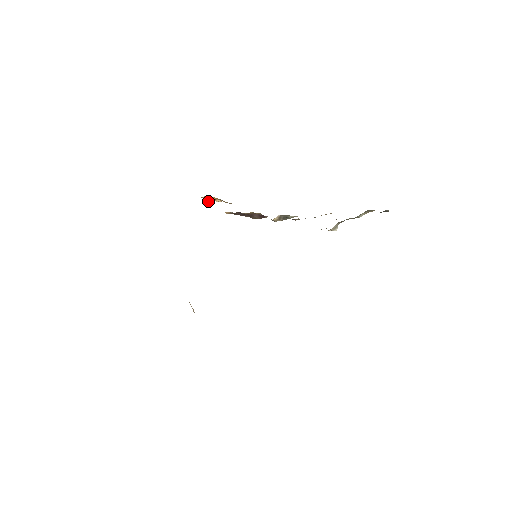
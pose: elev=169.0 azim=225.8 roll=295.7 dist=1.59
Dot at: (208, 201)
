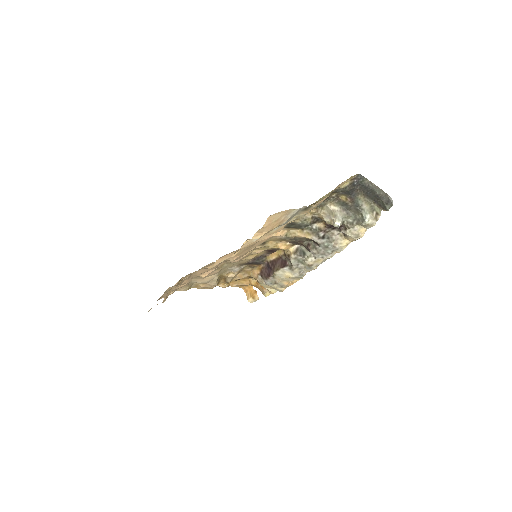
Dot at: (248, 298)
